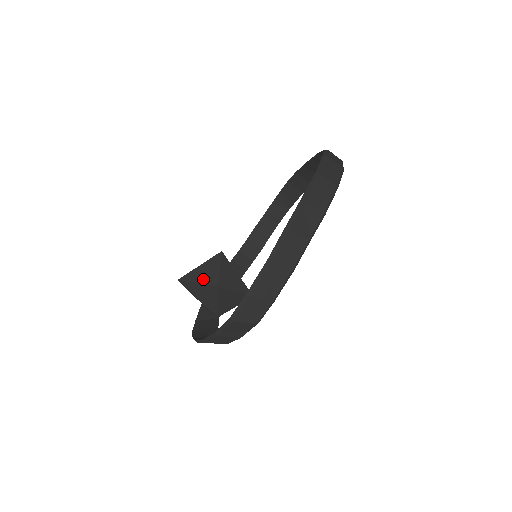
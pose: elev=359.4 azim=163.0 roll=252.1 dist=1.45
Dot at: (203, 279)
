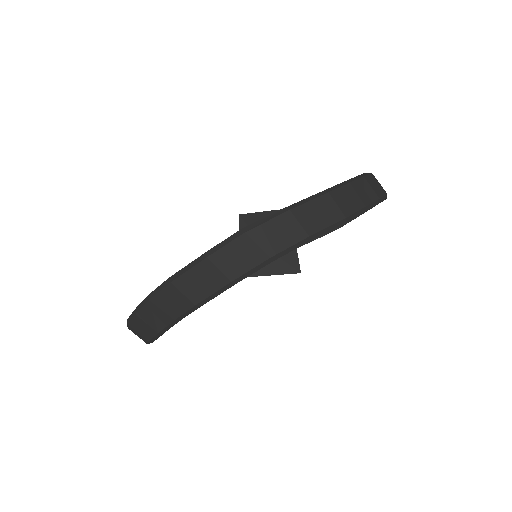
Dot at: occluded
